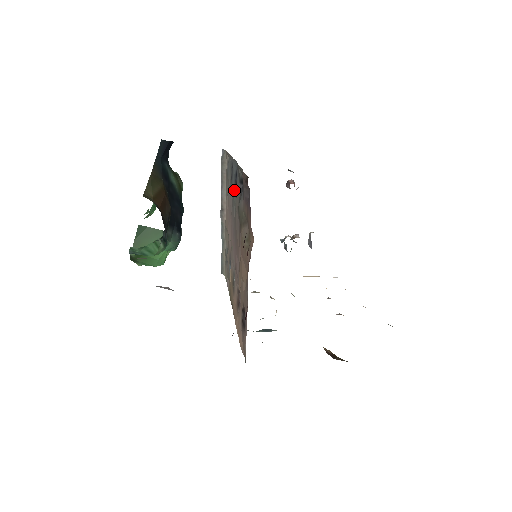
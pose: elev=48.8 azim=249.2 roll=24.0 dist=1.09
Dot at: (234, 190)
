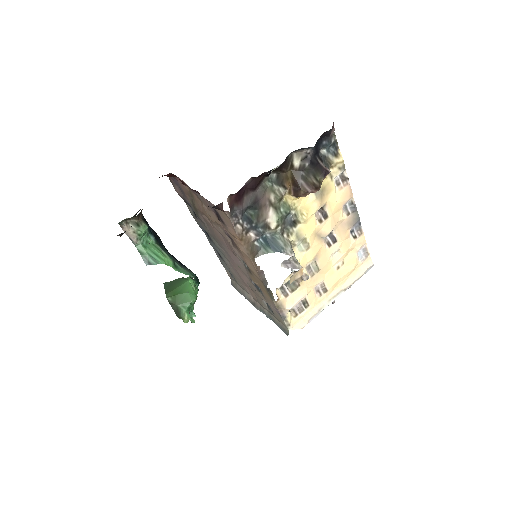
Dot at: (213, 243)
